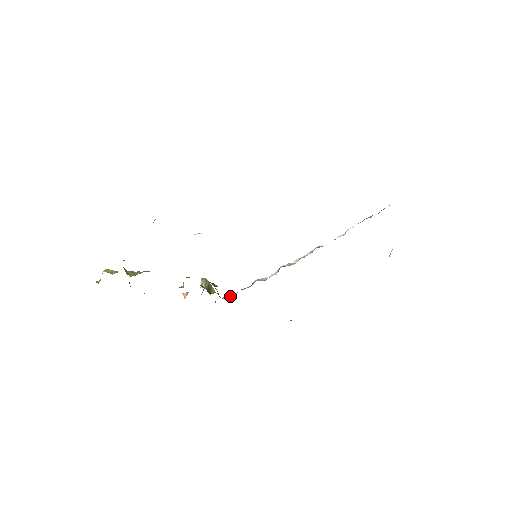
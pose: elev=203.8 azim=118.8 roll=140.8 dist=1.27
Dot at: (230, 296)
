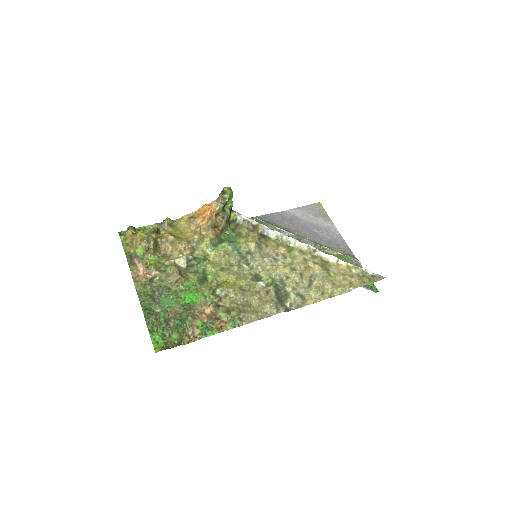
Dot at: (239, 214)
